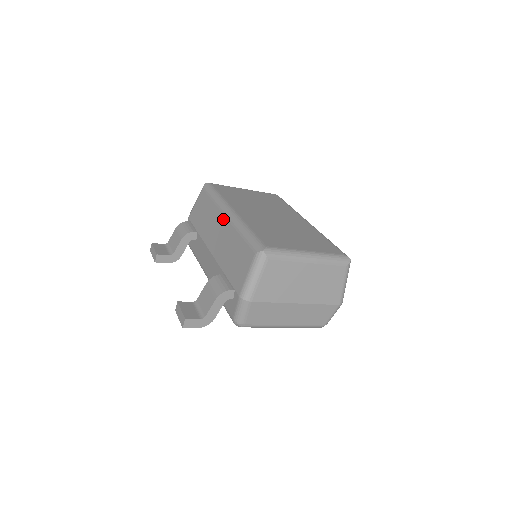
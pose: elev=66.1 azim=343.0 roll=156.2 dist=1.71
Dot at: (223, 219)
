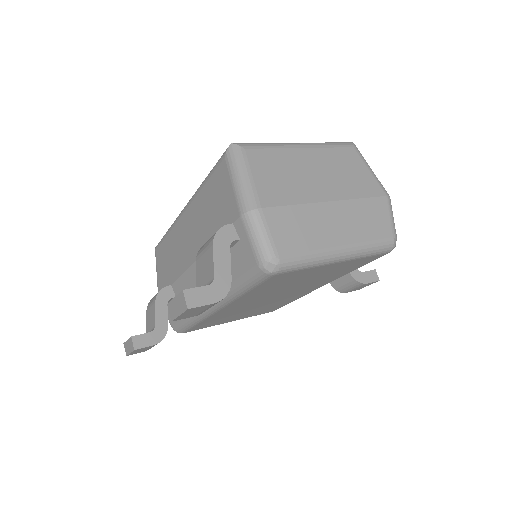
Dot at: (183, 219)
